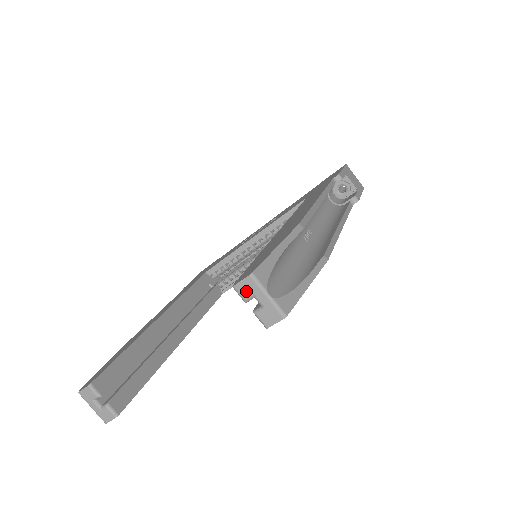
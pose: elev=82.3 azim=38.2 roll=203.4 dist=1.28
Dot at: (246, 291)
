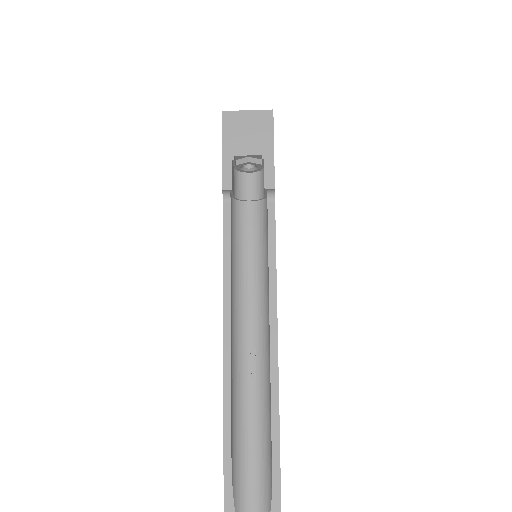
Dot at: out of frame
